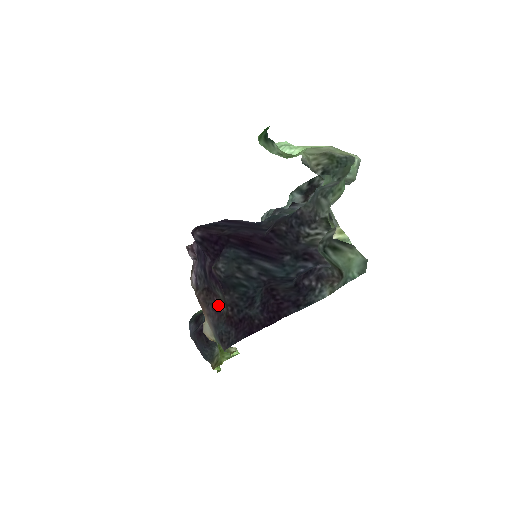
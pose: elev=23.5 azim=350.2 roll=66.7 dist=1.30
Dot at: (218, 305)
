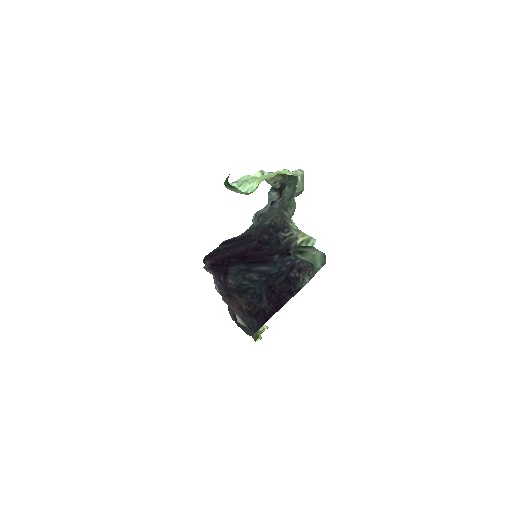
Dot at: (239, 305)
